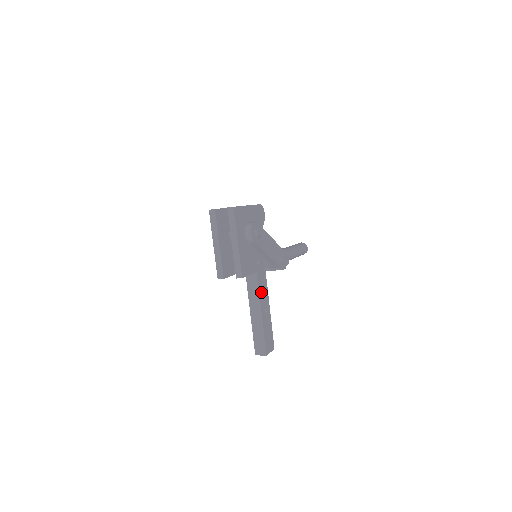
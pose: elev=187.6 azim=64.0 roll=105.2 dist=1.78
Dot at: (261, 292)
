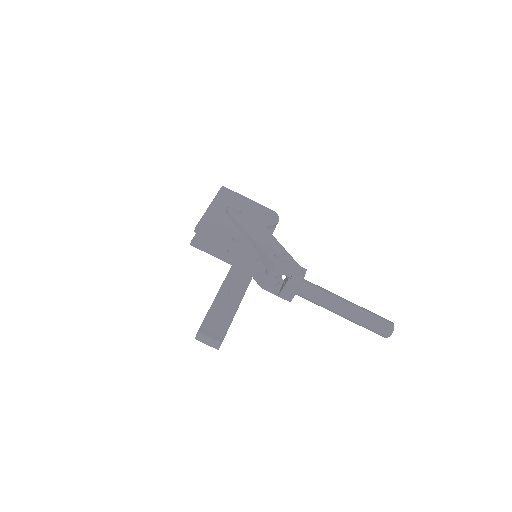
Dot at: (234, 275)
